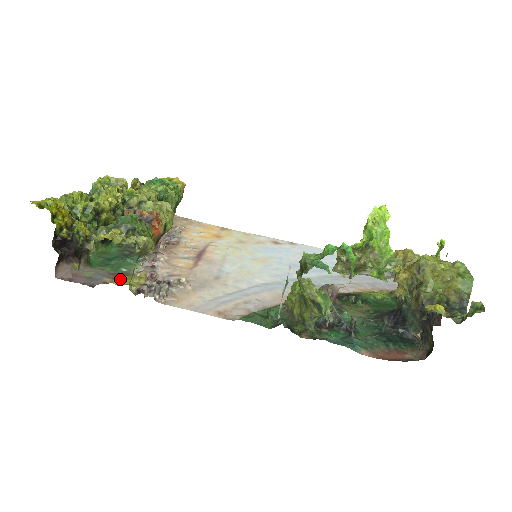
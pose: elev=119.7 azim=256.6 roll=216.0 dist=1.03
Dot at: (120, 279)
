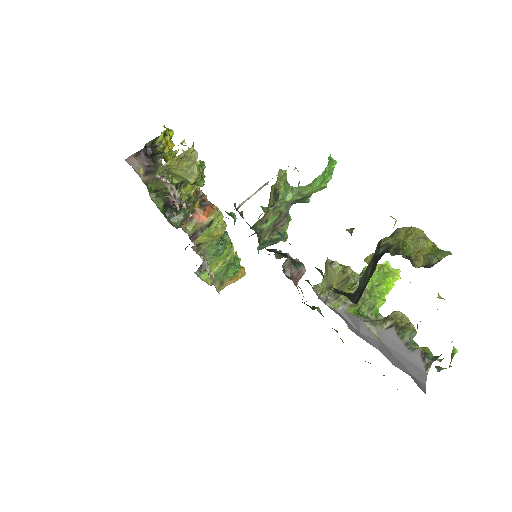
Dot at: occluded
